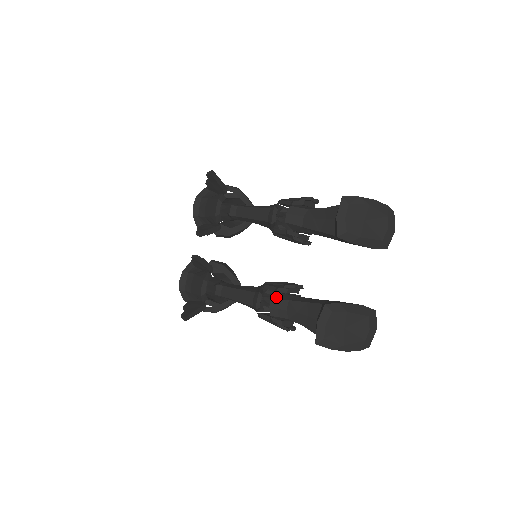
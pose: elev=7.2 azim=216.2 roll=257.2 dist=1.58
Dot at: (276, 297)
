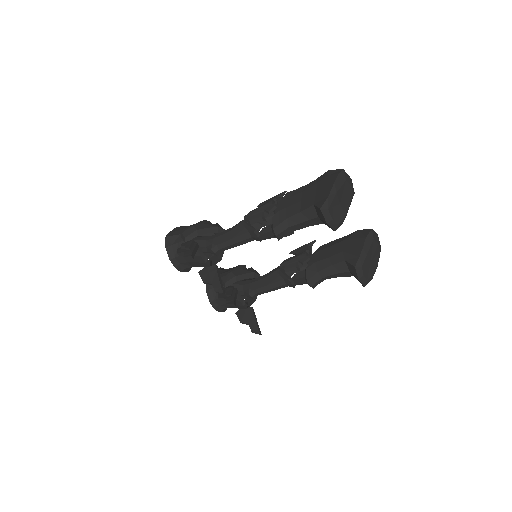
Dot at: (308, 277)
